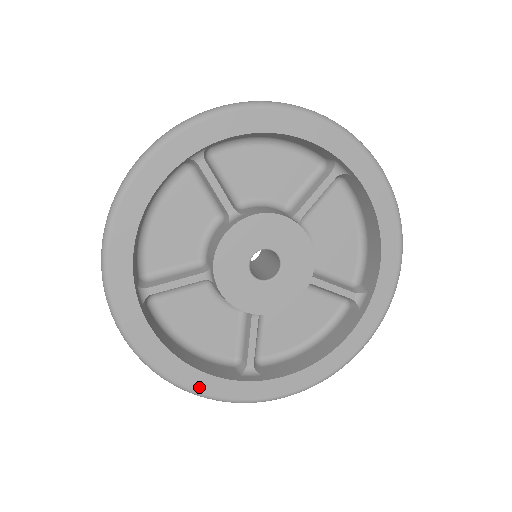
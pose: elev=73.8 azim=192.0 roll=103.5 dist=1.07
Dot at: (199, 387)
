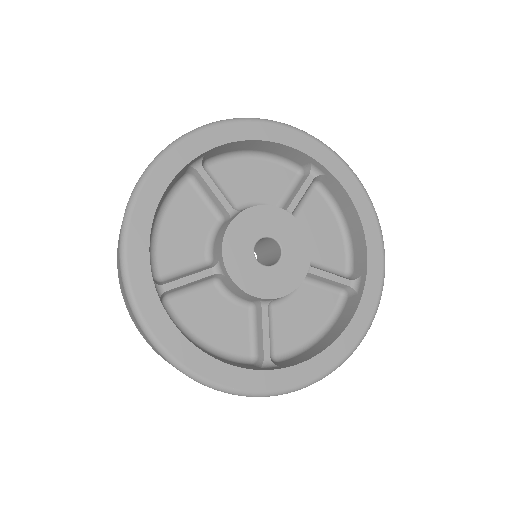
Dot at: (133, 239)
